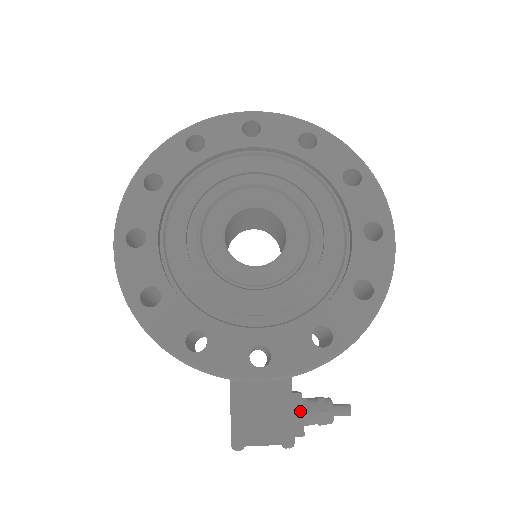
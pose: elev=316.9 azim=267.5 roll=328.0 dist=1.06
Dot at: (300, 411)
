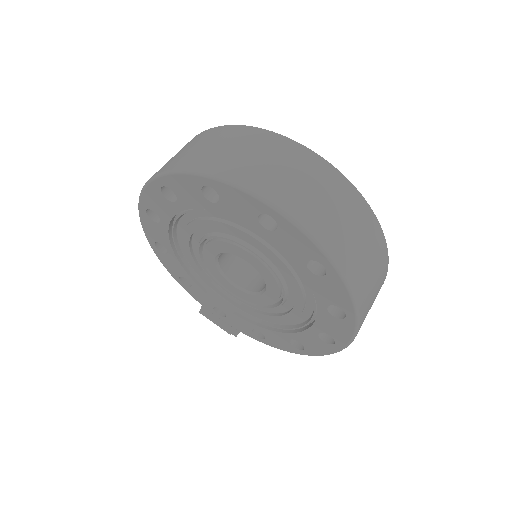
Dot at: (238, 332)
